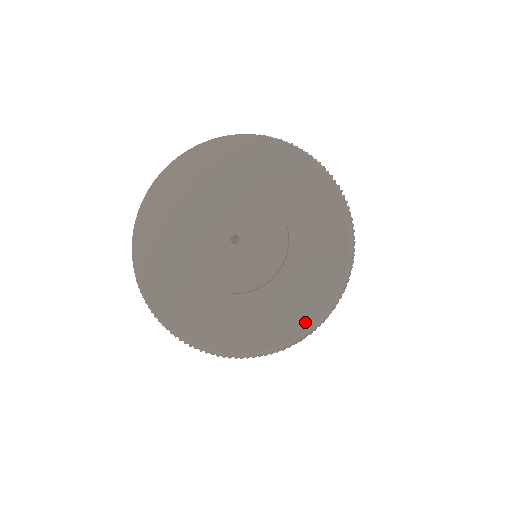
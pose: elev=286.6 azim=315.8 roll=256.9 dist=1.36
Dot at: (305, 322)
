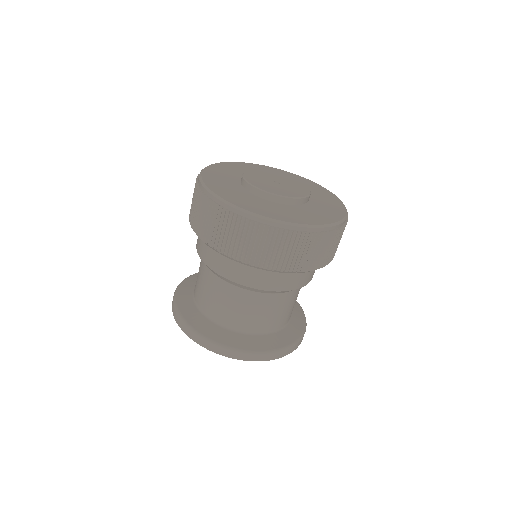
Dot at: (287, 220)
